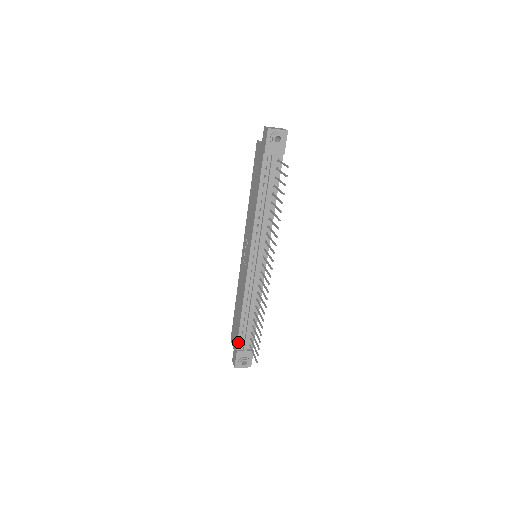
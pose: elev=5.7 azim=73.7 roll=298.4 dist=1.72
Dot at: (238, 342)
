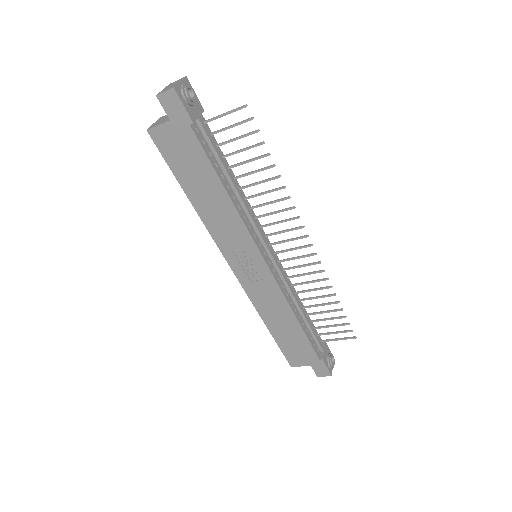
Dot at: (315, 351)
